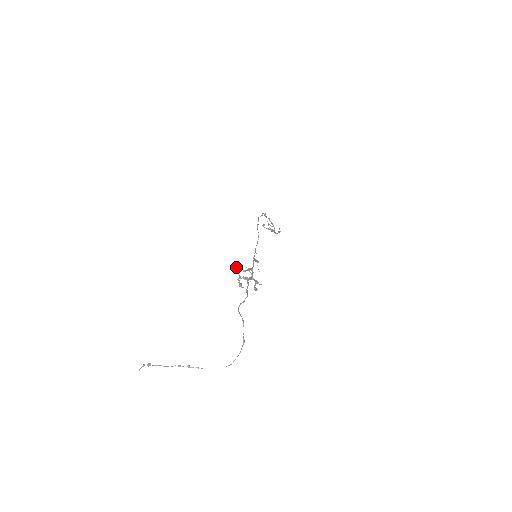
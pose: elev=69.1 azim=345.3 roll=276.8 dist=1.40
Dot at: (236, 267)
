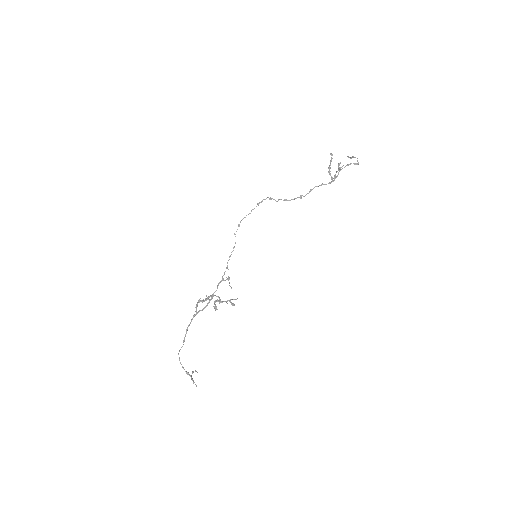
Dot at: (198, 300)
